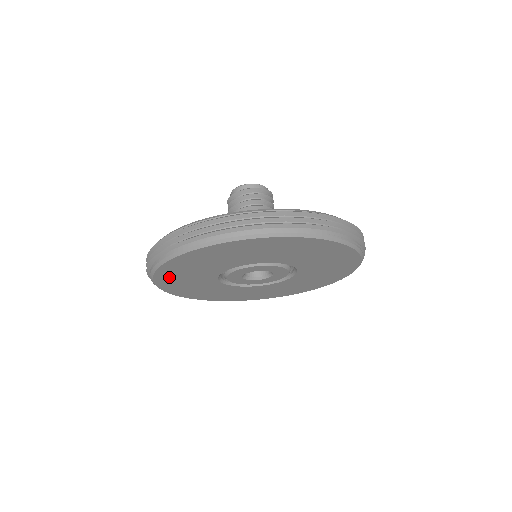
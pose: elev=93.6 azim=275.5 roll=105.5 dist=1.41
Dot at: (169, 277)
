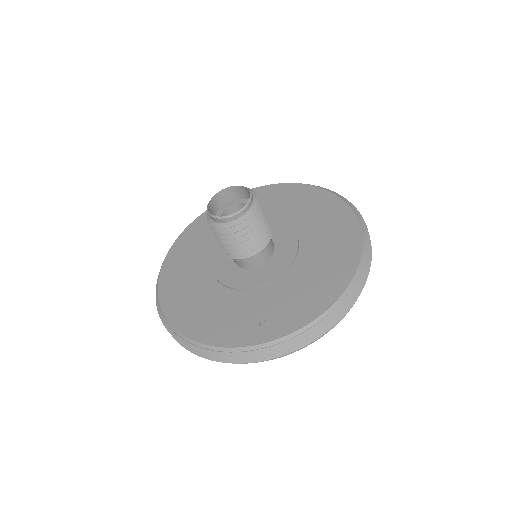
Dot at: occluded
